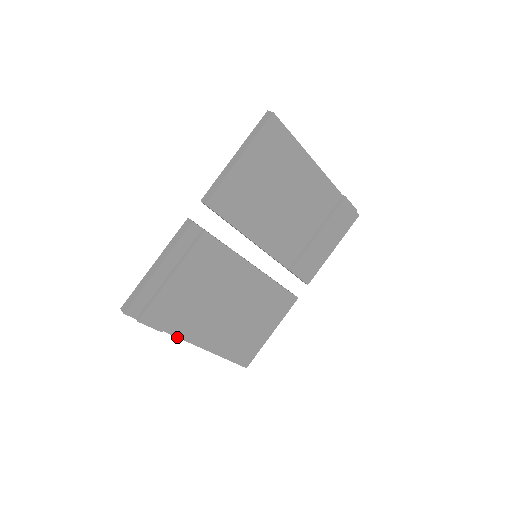
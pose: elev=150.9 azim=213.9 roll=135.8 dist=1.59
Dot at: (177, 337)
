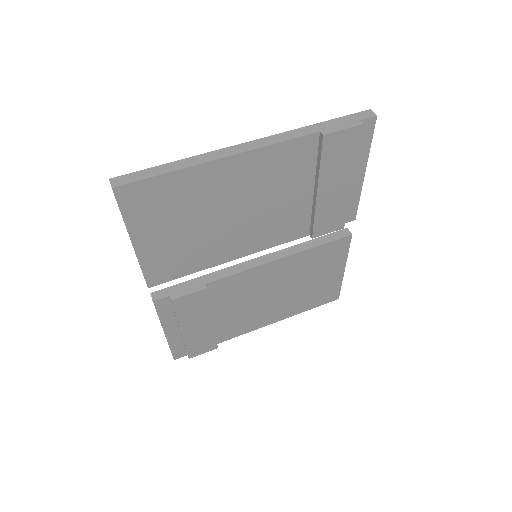
Dot at: occluded
